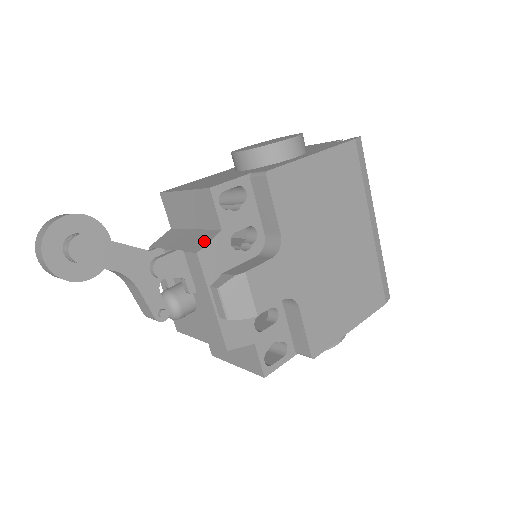
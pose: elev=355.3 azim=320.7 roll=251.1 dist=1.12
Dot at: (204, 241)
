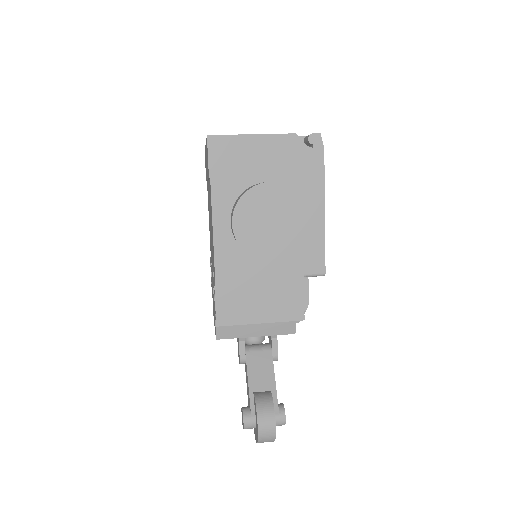
Dot at: (290, 324)
